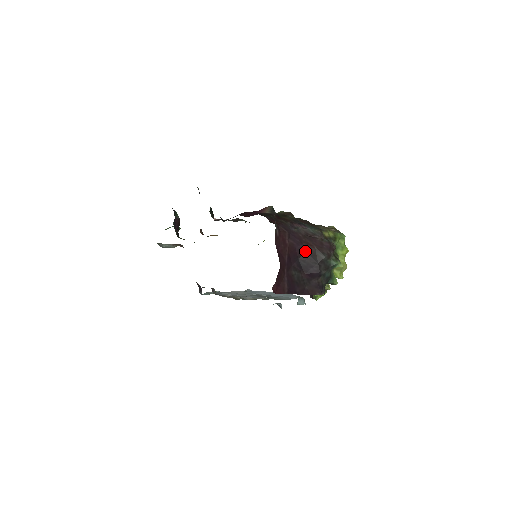
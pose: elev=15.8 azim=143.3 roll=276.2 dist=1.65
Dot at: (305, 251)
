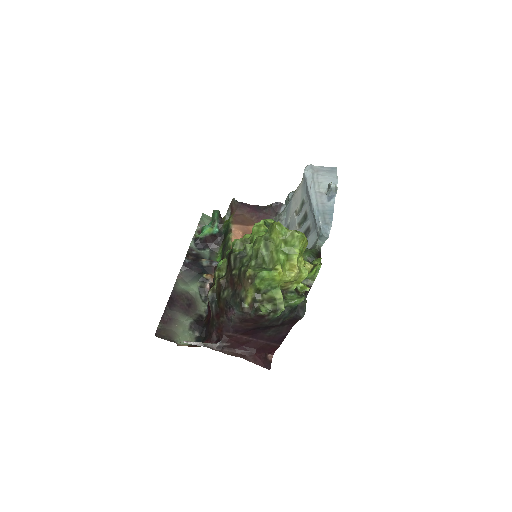
Dot at: (253, 328)
